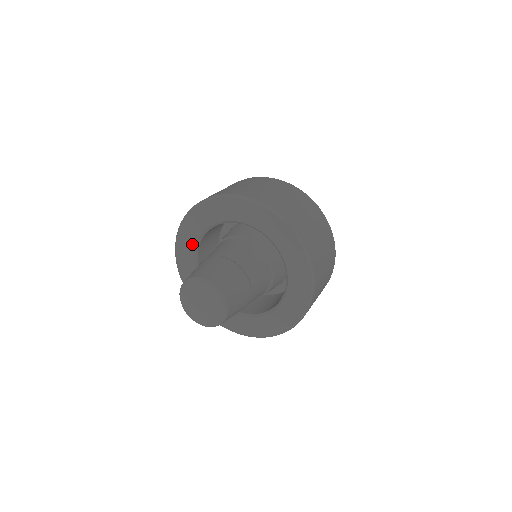
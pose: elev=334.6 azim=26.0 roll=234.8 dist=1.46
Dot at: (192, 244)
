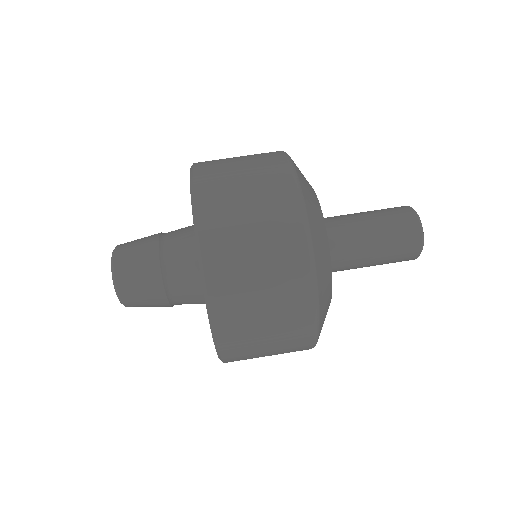
Dot at: occluded
